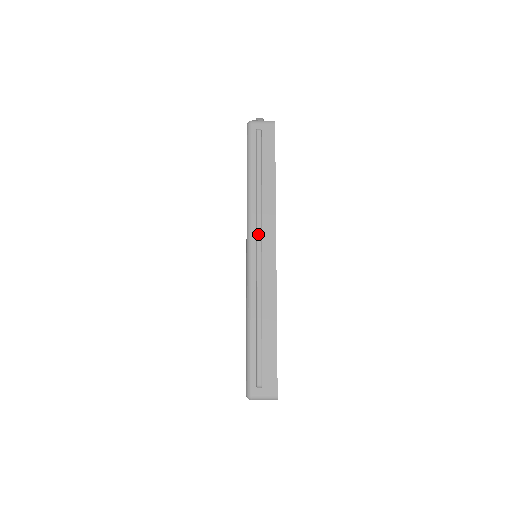
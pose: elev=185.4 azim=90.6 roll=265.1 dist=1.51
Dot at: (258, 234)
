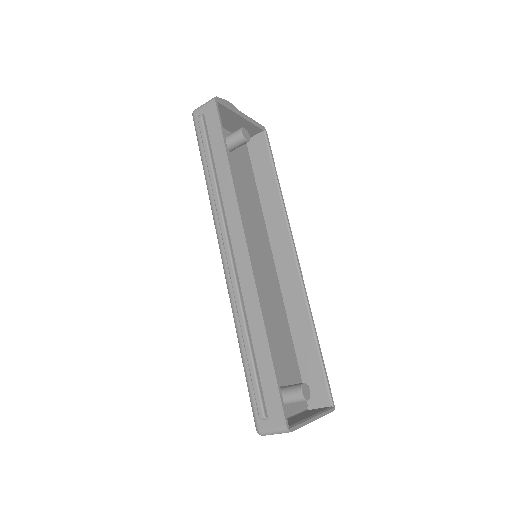
Dot at: (222, 234)
